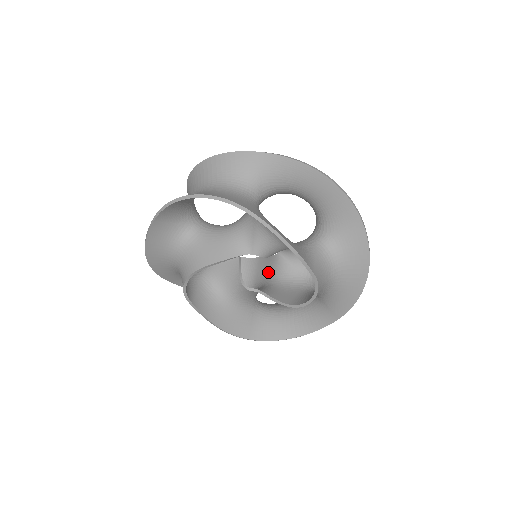
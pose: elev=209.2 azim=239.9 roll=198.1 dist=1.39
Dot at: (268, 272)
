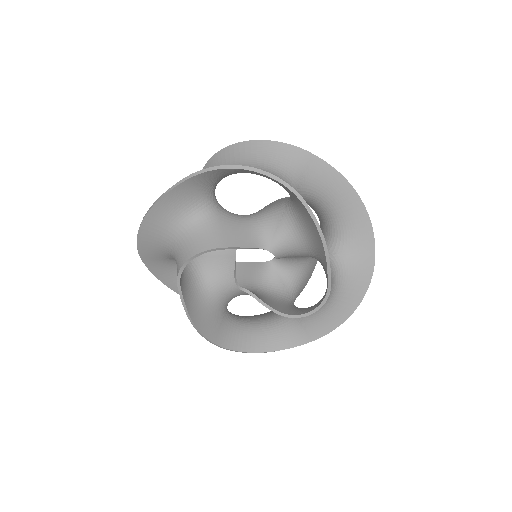
Dot at: (250, 278)
